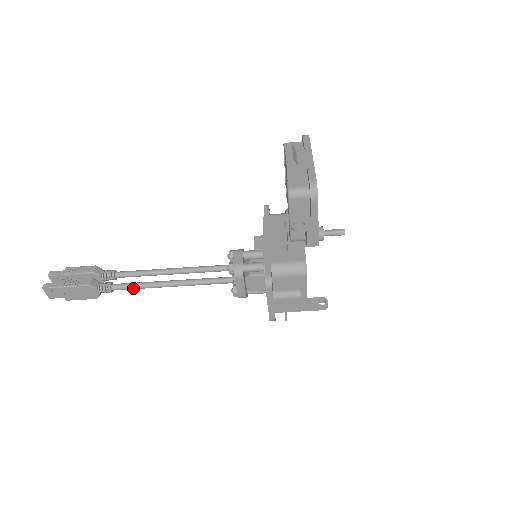
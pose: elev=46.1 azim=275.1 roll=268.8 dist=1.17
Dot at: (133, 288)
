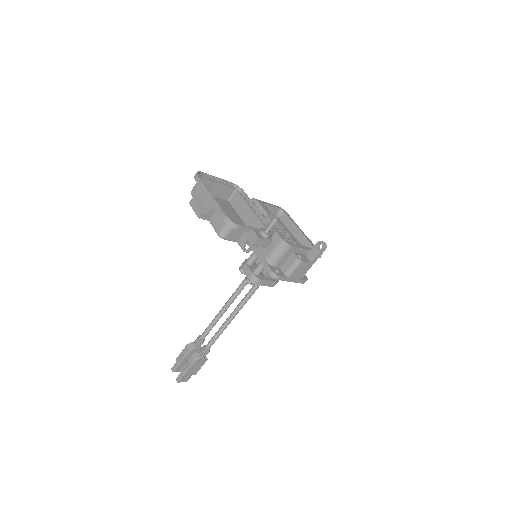
Dot at: occluded
